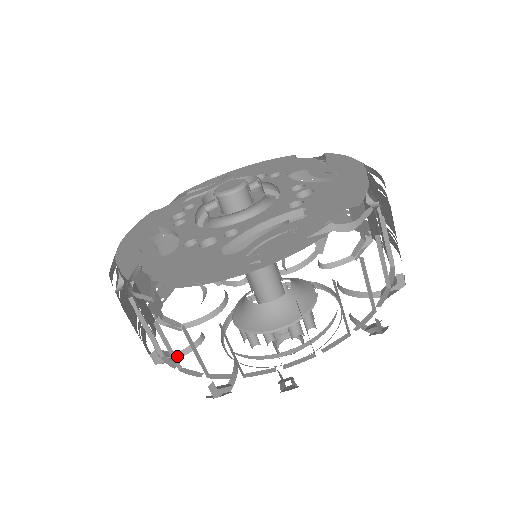
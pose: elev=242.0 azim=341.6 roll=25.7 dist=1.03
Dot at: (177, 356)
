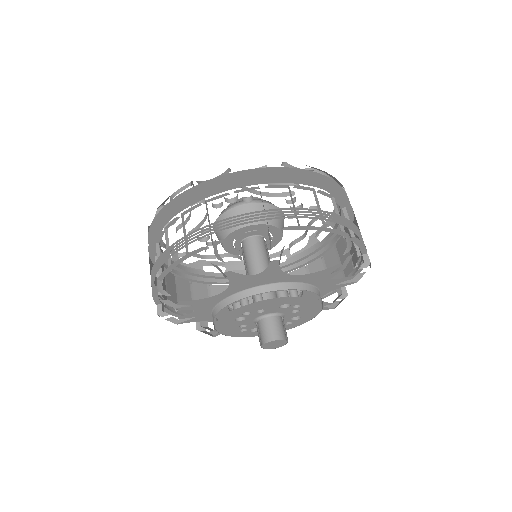
Dot at: occluded
